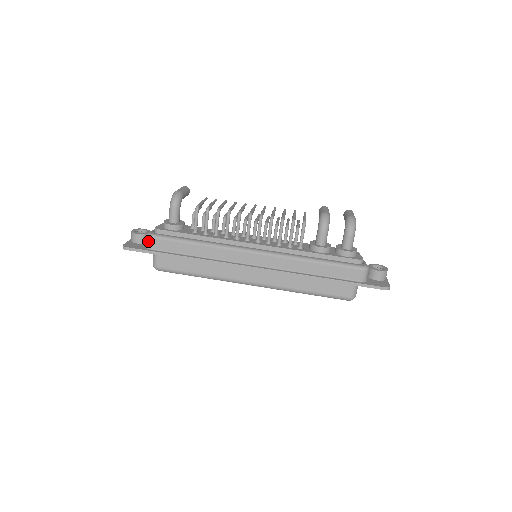
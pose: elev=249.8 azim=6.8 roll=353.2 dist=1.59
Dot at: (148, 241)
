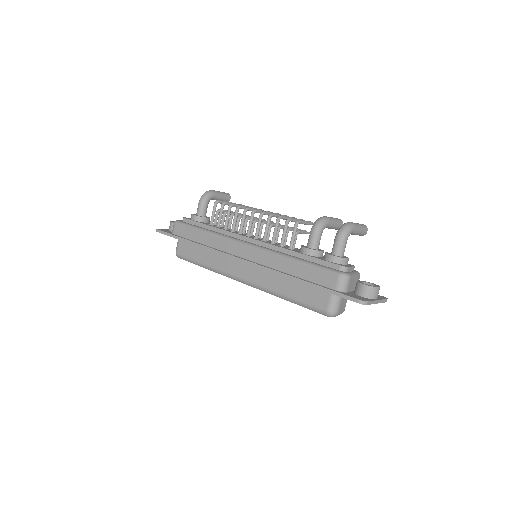
Dot at: (173, 226)
